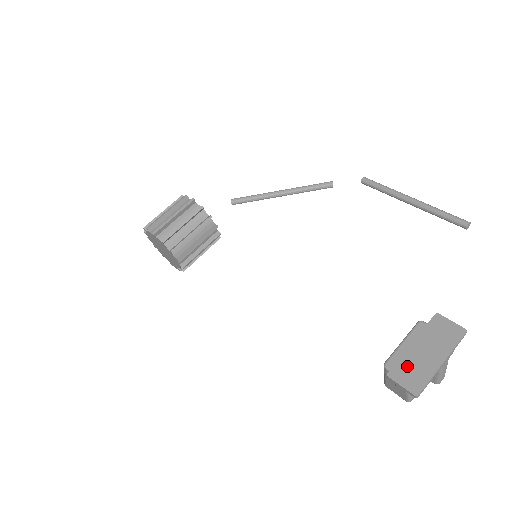
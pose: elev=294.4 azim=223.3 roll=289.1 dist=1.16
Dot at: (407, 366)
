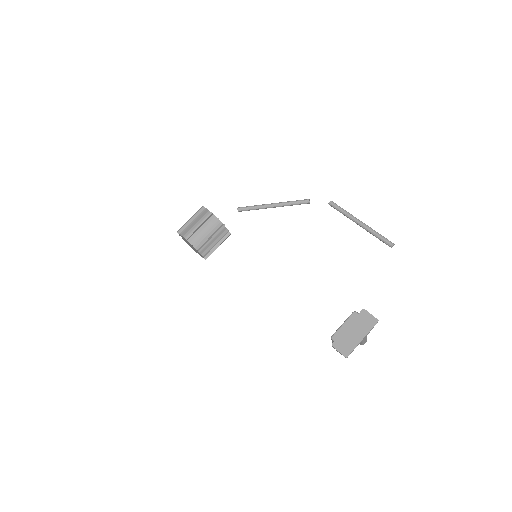
Dot at: (343, 340)
